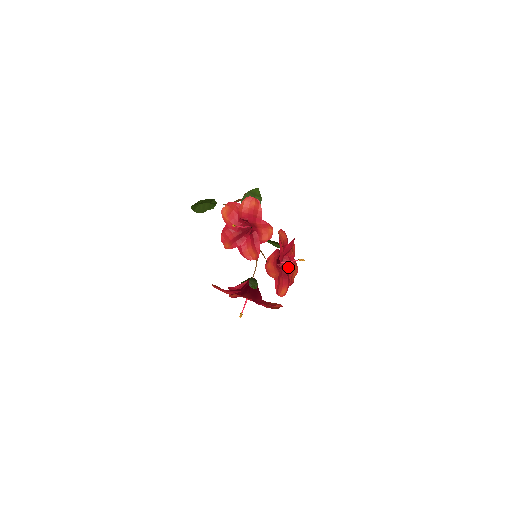
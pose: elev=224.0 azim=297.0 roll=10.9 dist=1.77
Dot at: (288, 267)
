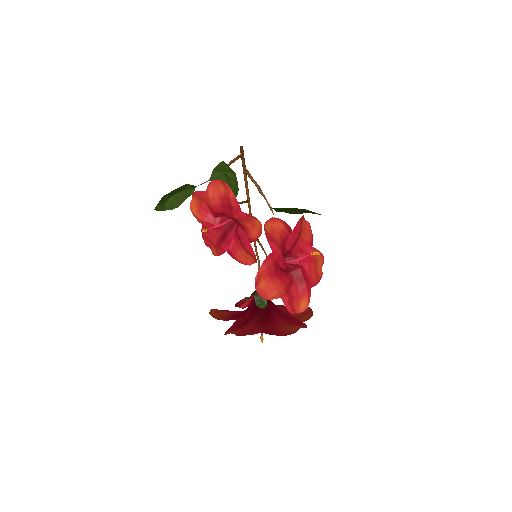
Dot at: (304, 262)
